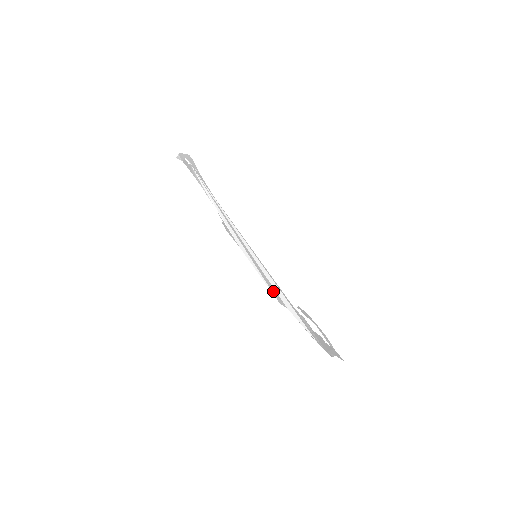
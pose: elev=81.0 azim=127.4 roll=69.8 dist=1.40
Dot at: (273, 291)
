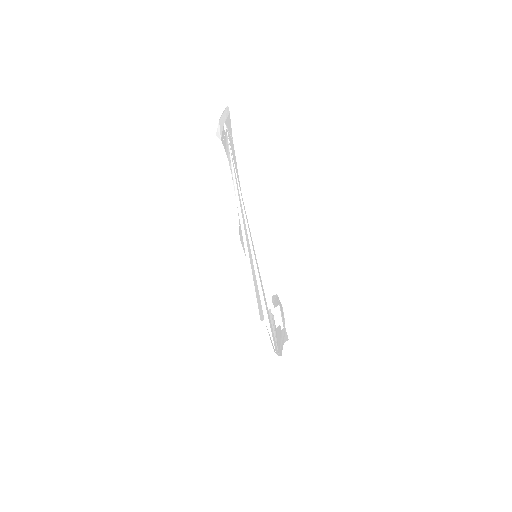
Dot at: (259, 306)
